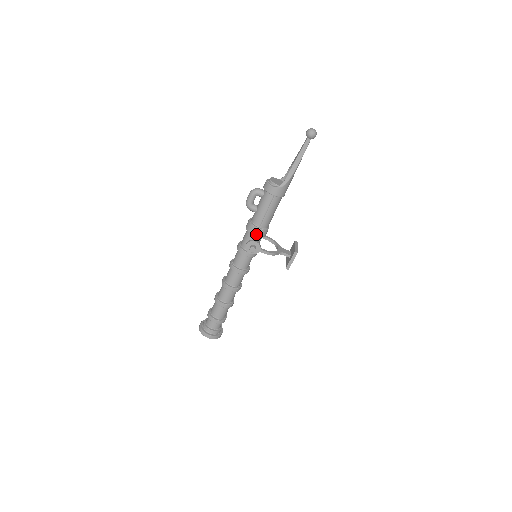
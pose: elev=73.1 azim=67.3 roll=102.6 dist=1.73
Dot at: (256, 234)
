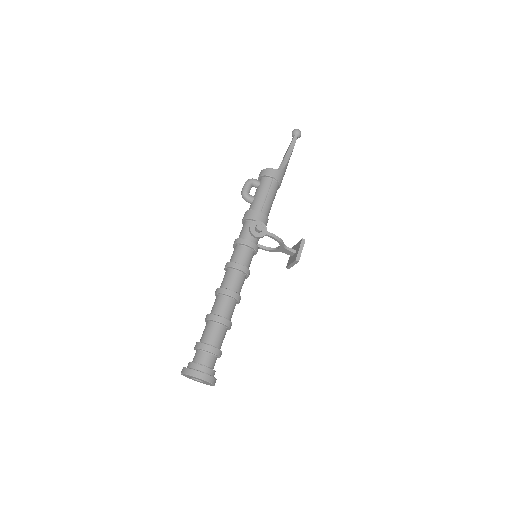
Dot at: (258, 219)
